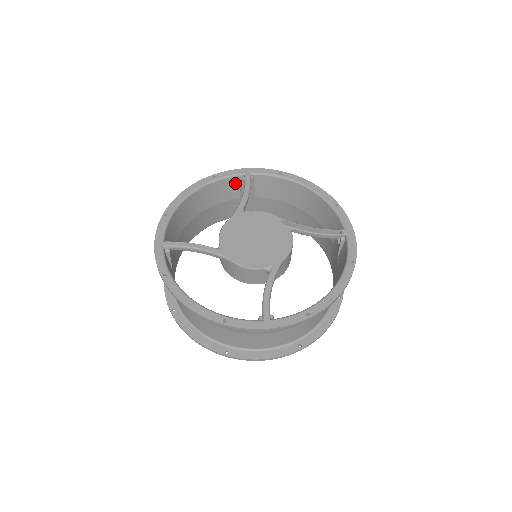
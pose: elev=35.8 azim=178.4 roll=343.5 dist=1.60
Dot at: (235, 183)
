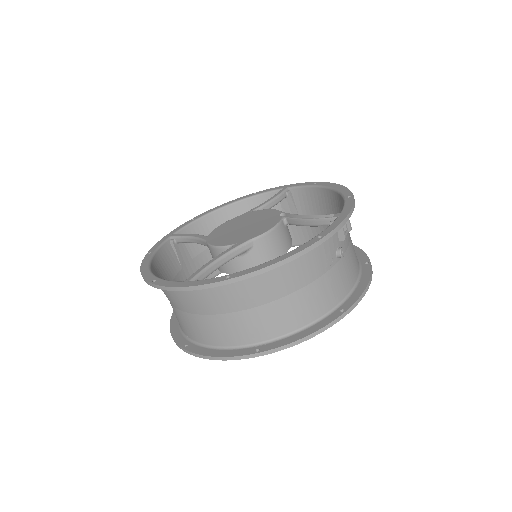
Dot at: occluded
